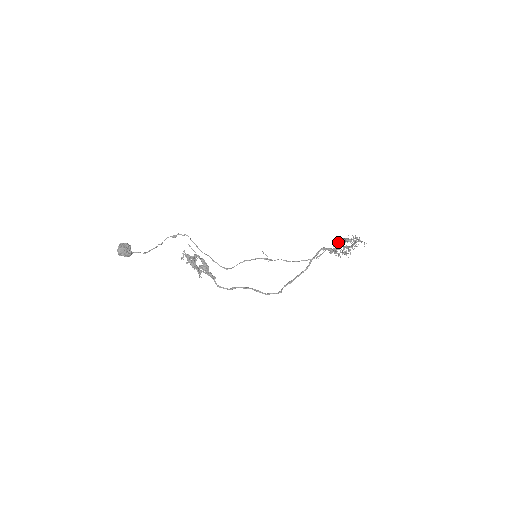
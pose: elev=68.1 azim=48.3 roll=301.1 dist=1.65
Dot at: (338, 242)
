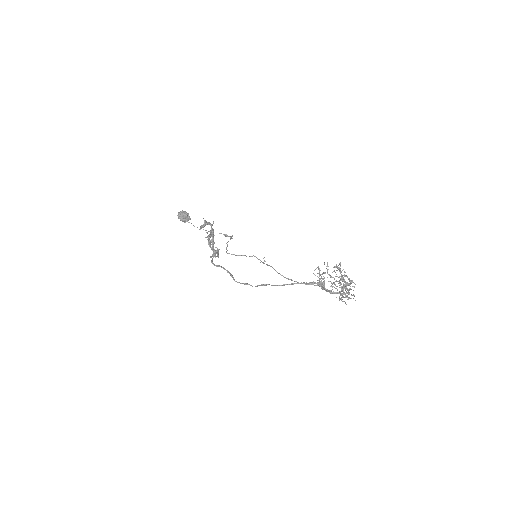
Dot at: (327, 270)
